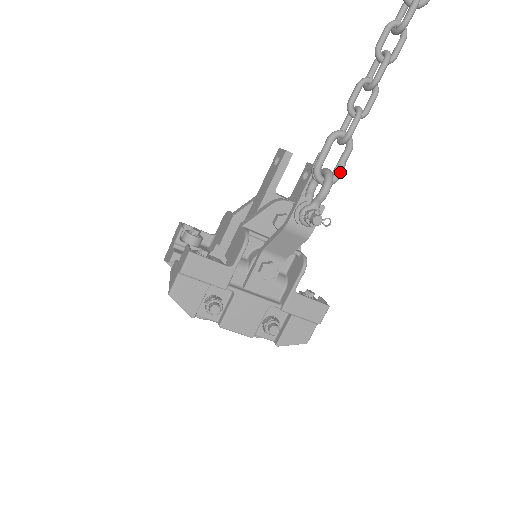
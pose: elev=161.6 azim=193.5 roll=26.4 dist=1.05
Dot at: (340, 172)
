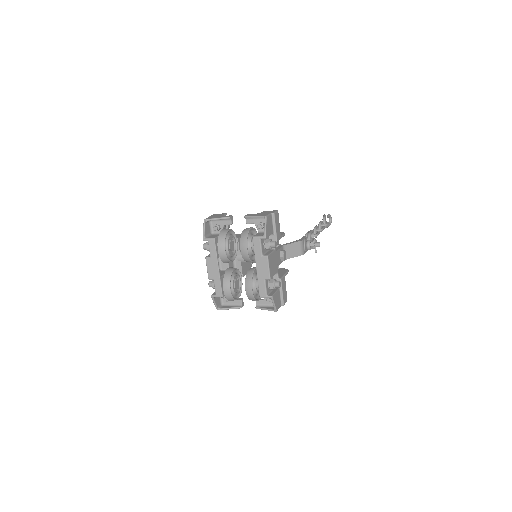
Dot at: occluded
